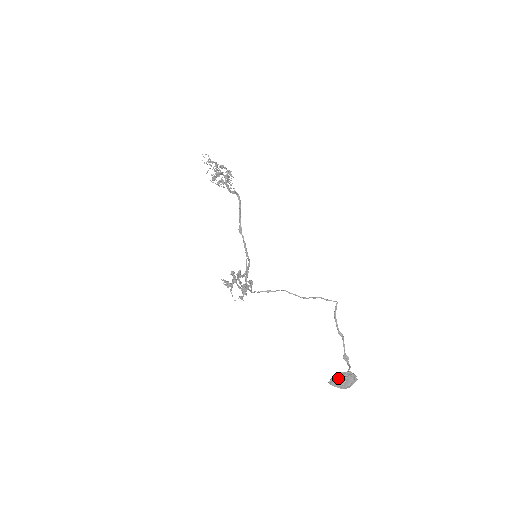
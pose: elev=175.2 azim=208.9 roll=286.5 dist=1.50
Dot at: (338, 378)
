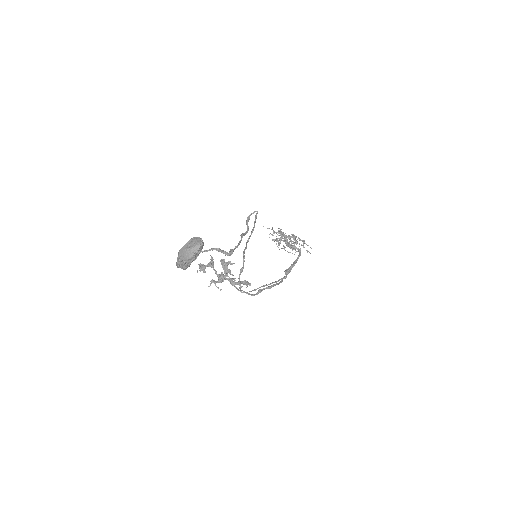
Dot at: occluded
